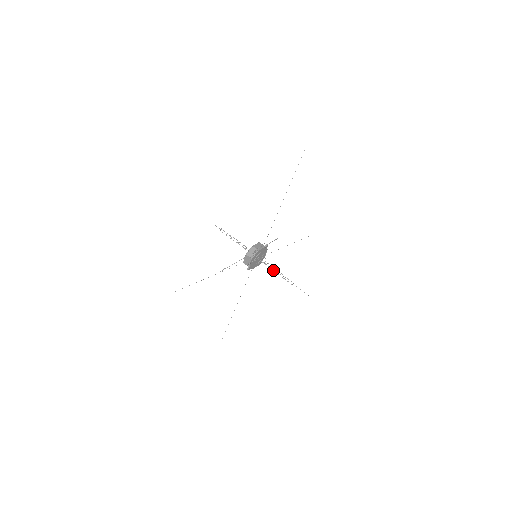
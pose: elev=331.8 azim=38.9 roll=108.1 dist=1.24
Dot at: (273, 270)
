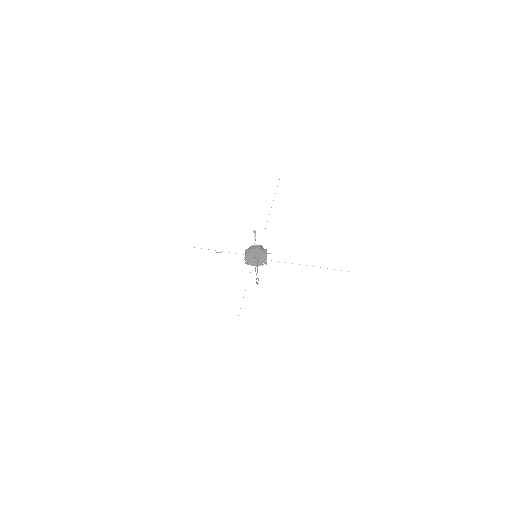
Dot at: (255, 269)
